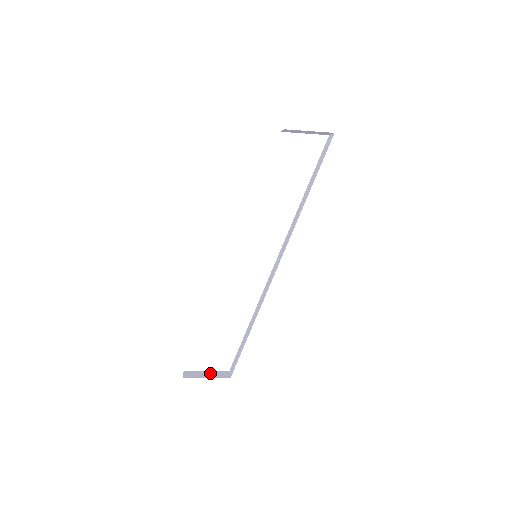
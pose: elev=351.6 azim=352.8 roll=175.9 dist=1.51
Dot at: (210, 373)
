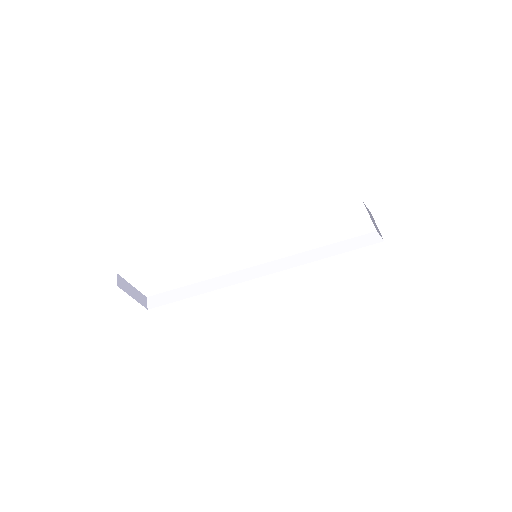
Dot at: (135, 291)
